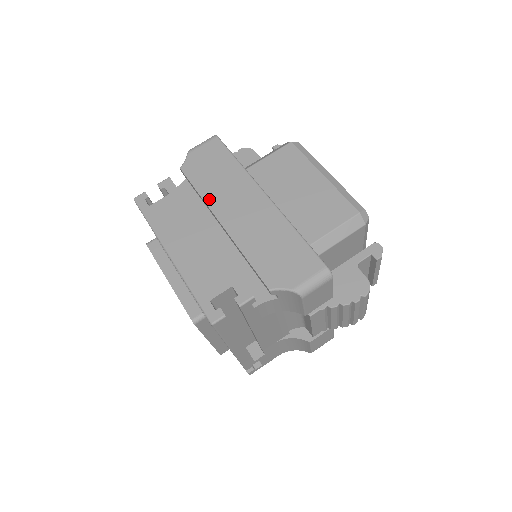
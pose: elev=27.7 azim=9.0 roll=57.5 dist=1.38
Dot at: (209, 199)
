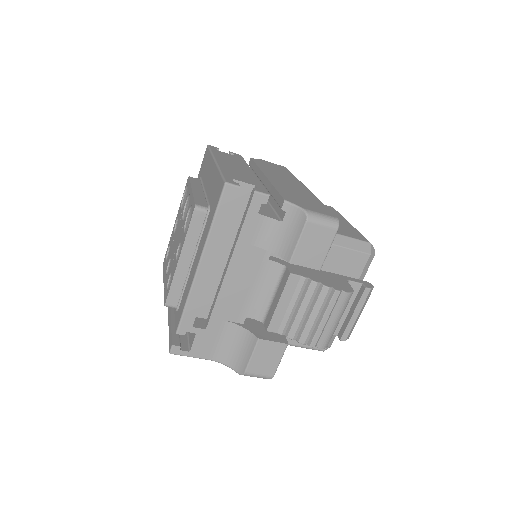
Dot at: (264, 169)
